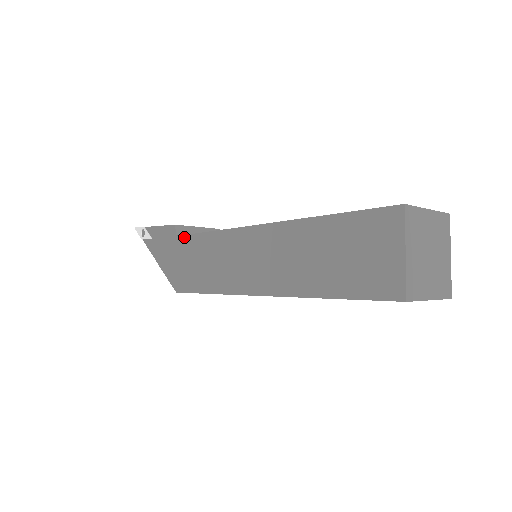
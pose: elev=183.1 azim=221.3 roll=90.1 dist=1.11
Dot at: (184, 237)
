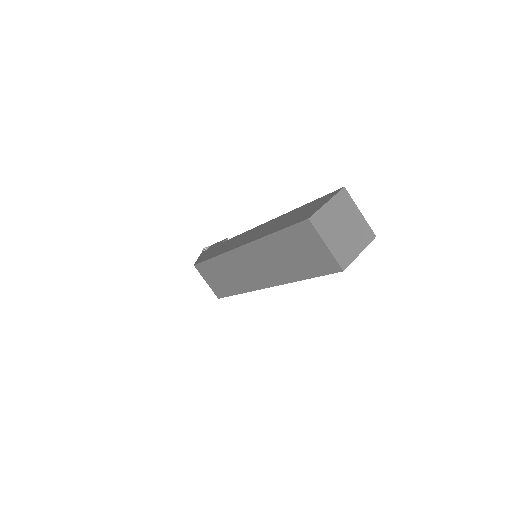
Dot at: (226, 241)
